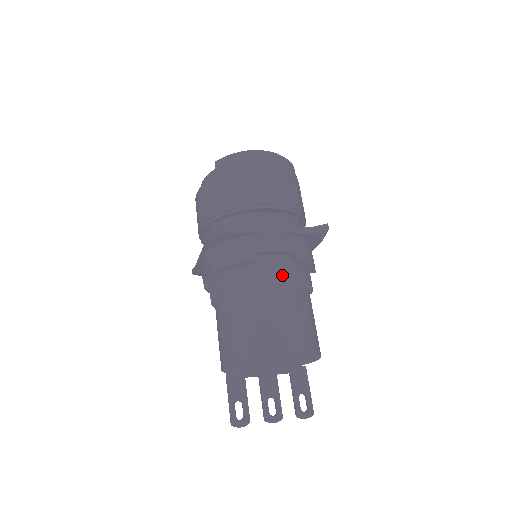
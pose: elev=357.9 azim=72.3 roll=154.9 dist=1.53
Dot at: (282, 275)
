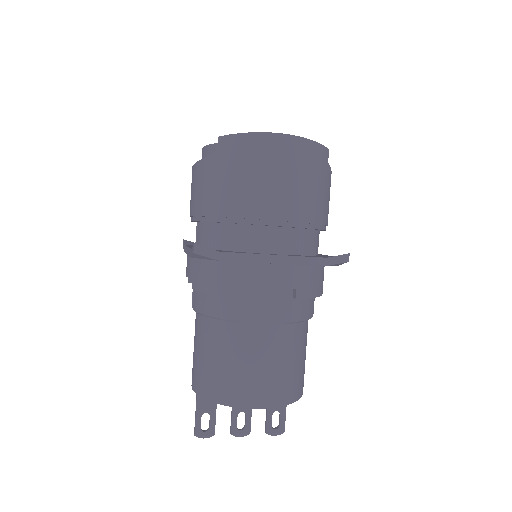
Dot at: (274, 313)
